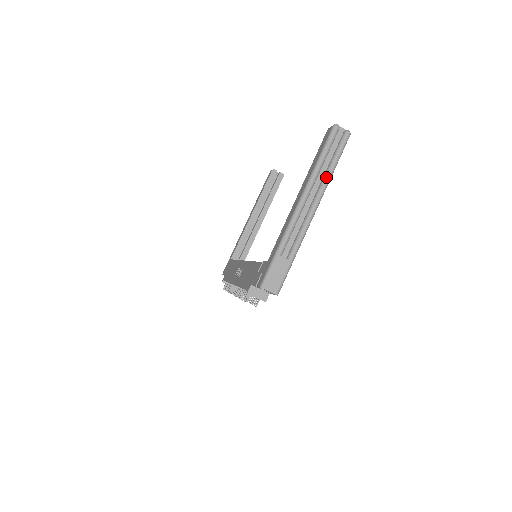
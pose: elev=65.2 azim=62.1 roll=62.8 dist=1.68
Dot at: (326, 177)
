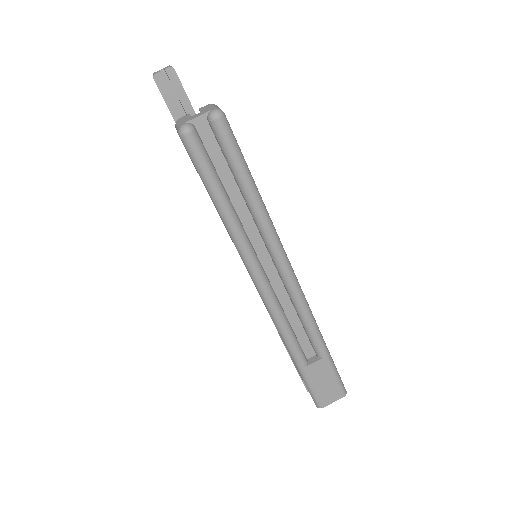
Dot at: (261, 226)
